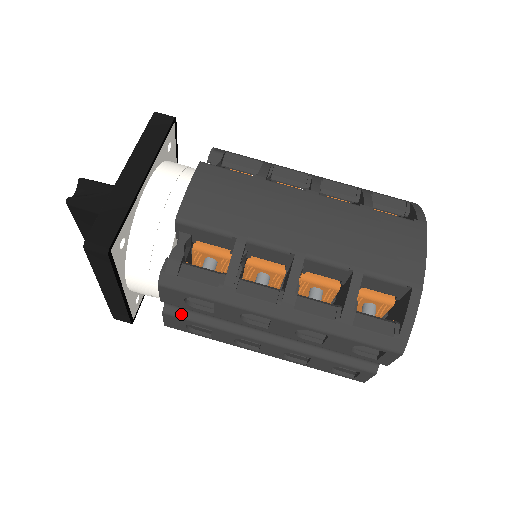
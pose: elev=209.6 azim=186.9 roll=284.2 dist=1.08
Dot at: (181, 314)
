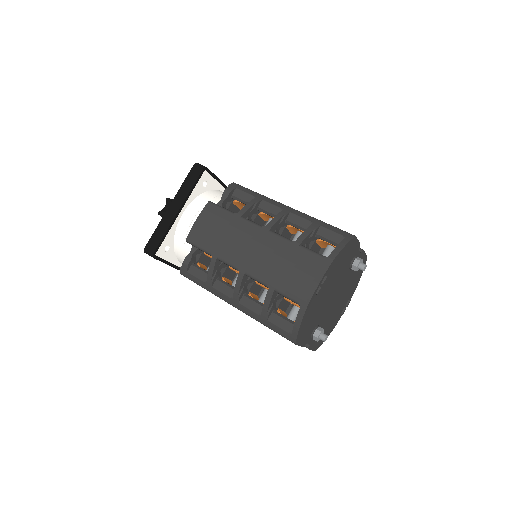
Dot at: occluded
